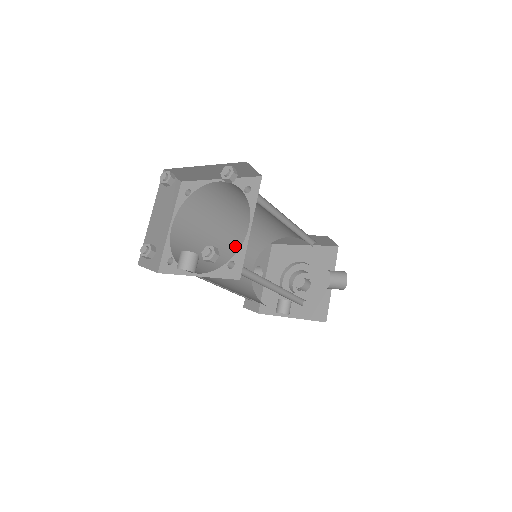
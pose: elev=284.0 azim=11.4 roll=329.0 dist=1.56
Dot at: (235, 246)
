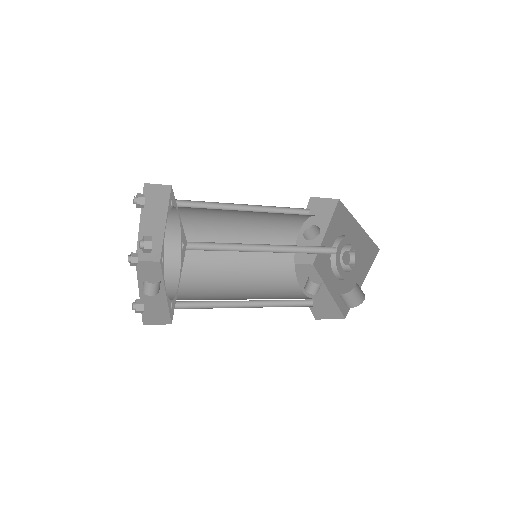
Dot at: (263, 221)
